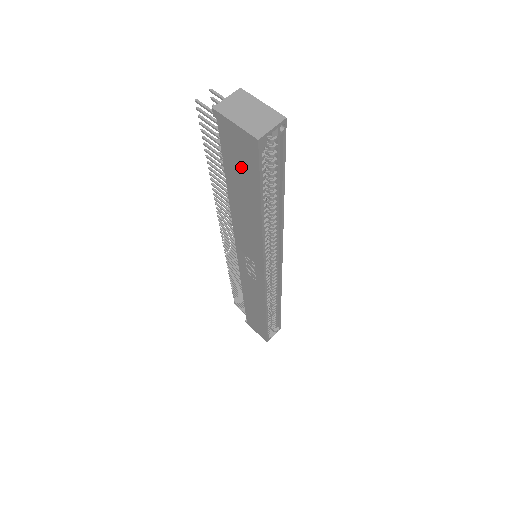
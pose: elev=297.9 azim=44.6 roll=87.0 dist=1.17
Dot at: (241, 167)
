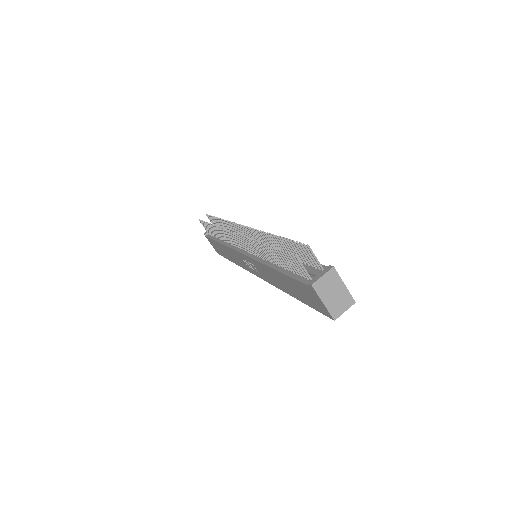
Dot at: (304, 294)
